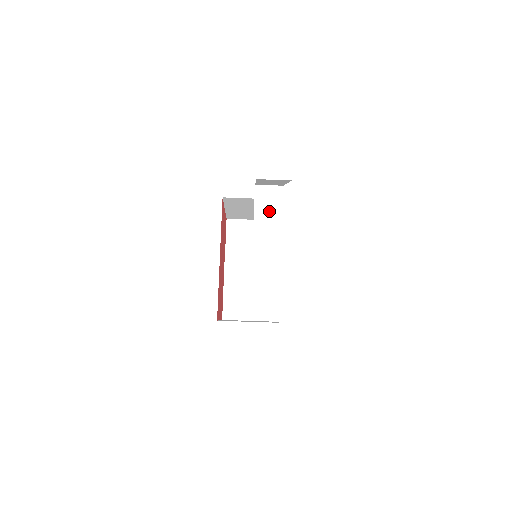
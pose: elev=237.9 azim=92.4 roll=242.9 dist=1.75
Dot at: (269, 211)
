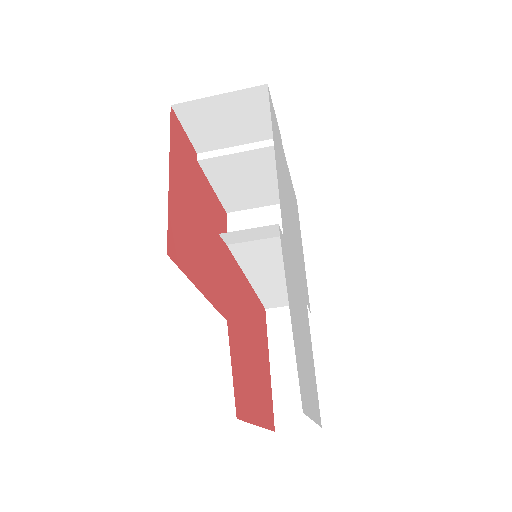
Dot at: (261, 251)
